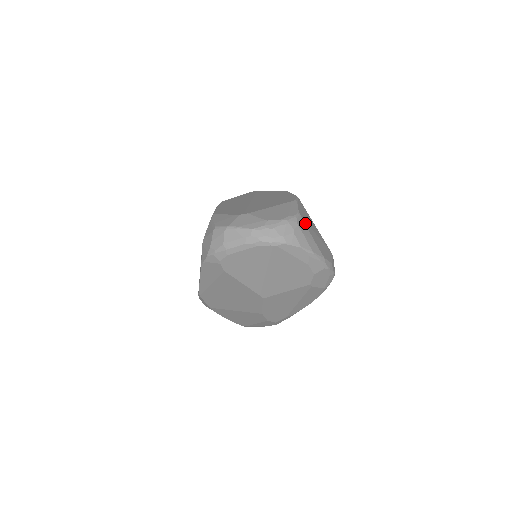
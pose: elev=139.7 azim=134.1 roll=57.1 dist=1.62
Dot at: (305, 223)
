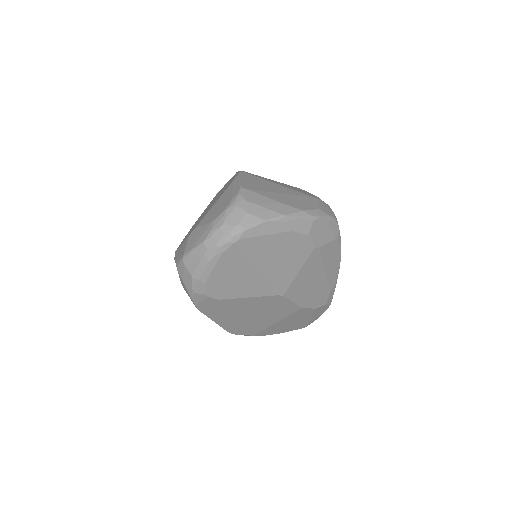
Dot at: (256, 192)
